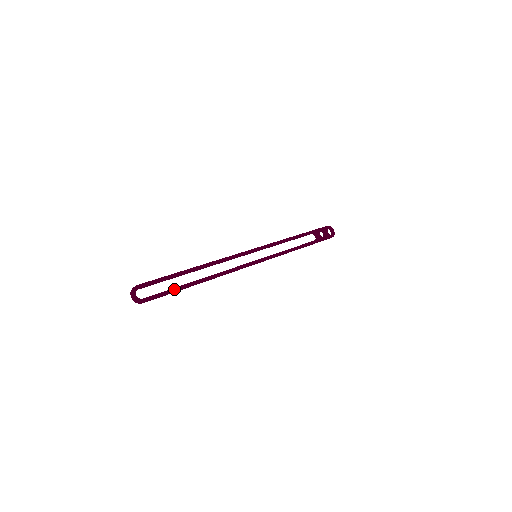
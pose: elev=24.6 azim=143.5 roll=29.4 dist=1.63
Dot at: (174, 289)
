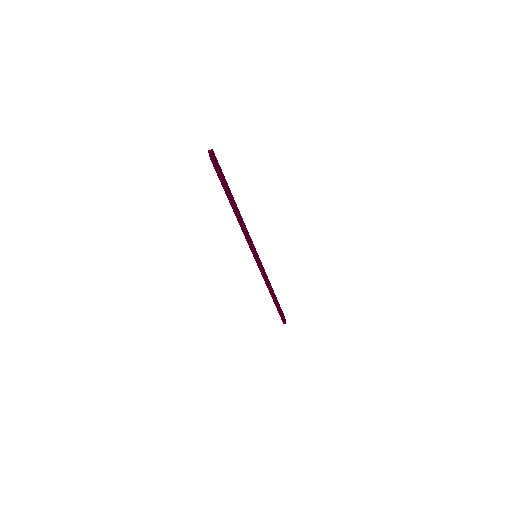
Dot at: occluded
